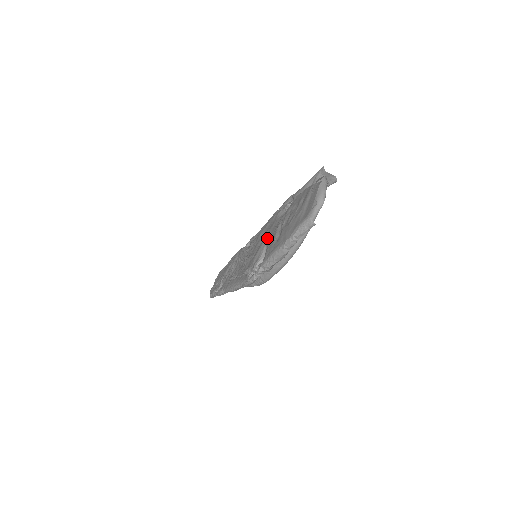
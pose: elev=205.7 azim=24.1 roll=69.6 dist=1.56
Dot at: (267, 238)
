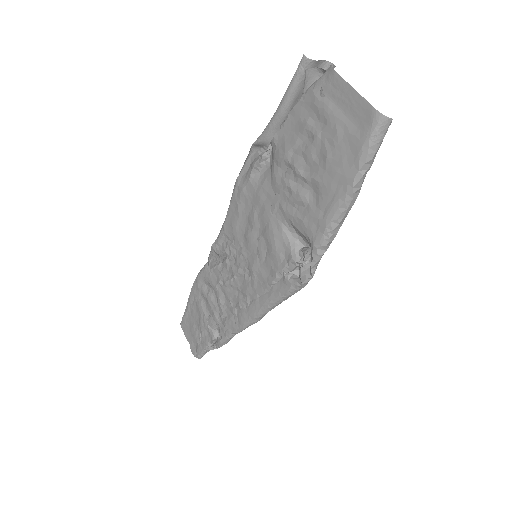
Dot at: (273, 216)
